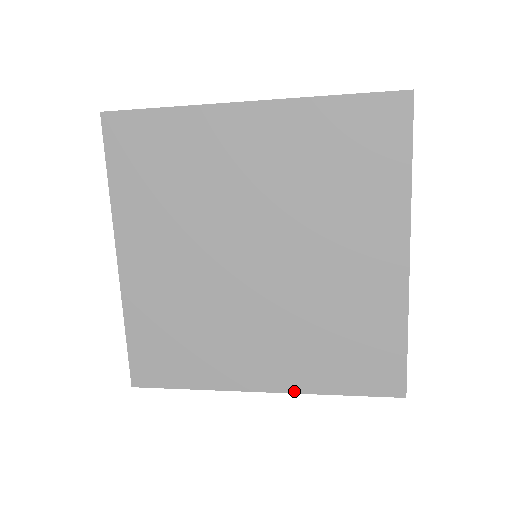
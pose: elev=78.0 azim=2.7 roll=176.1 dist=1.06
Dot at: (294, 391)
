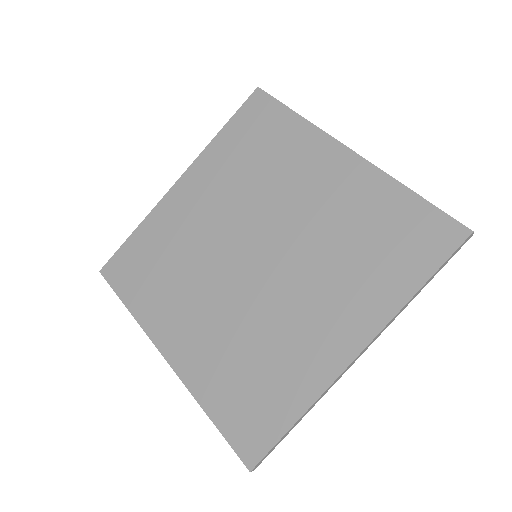
Dot at: (183, 379)
